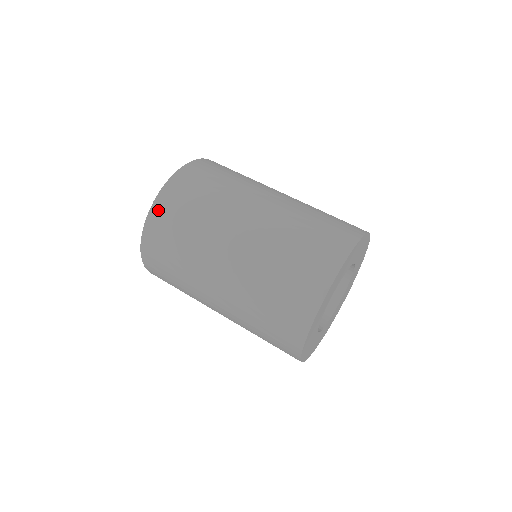
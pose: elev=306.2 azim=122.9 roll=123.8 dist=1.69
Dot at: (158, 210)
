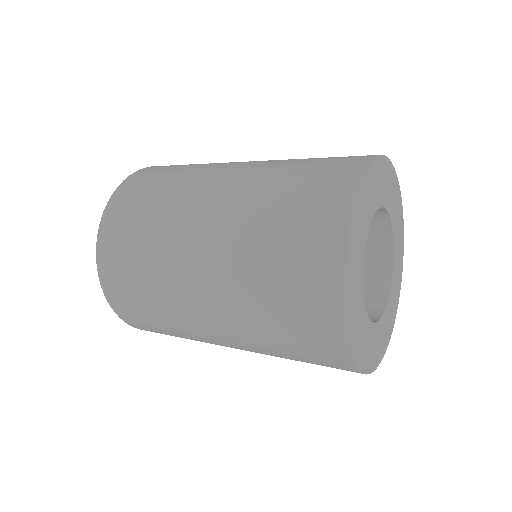
Dot at: (105, 241)
